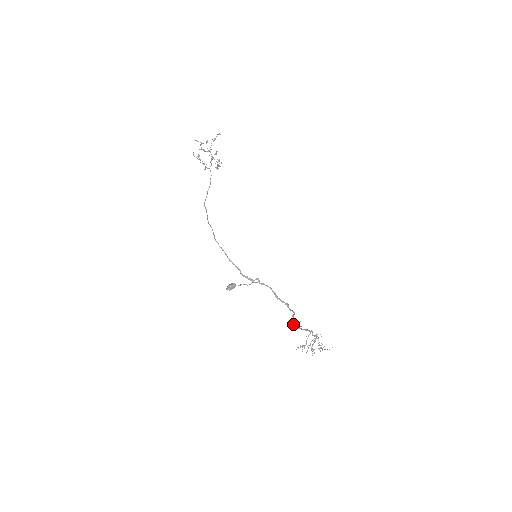
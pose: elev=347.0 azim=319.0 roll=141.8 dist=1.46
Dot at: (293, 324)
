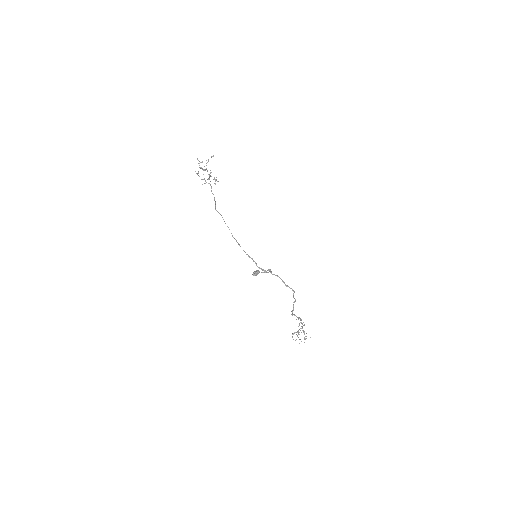
Dot at: occluded
